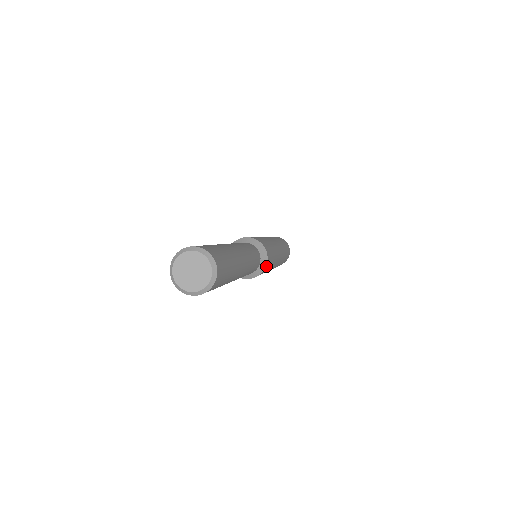
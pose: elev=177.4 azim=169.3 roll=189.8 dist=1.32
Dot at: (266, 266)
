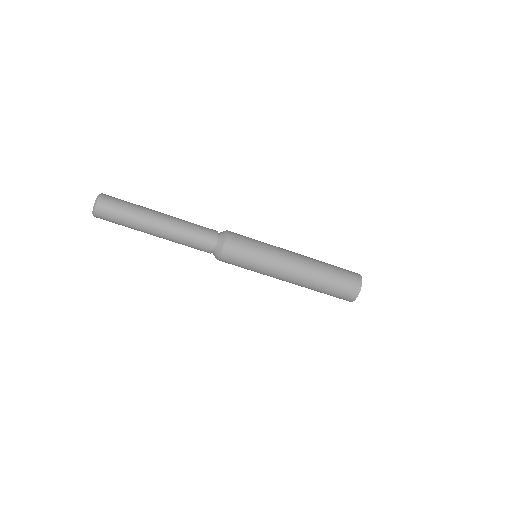
Dot at: (229, 237)
